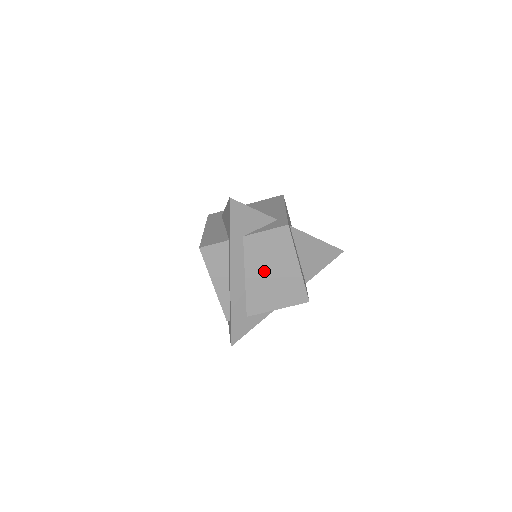
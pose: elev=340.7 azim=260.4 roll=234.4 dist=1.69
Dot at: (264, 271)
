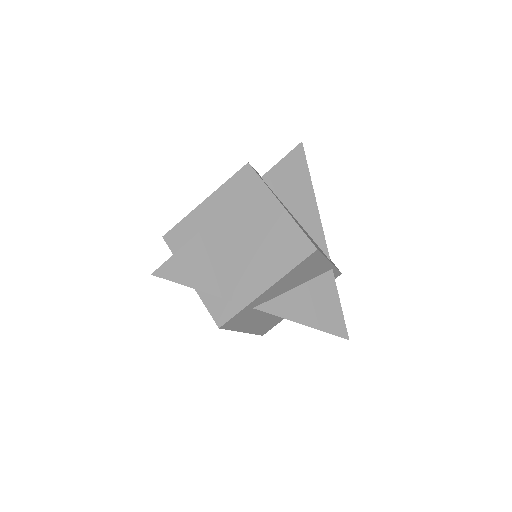
Dot at: occluded
